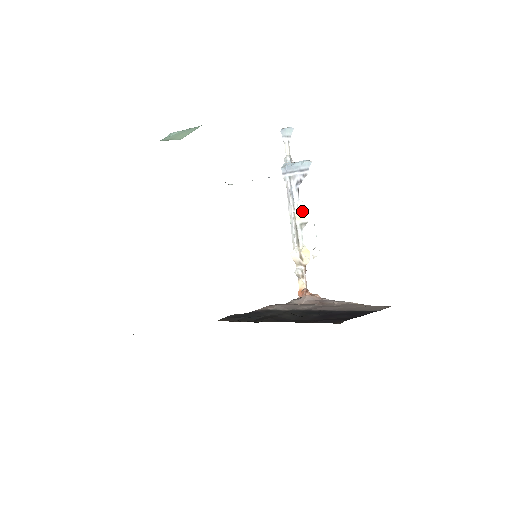
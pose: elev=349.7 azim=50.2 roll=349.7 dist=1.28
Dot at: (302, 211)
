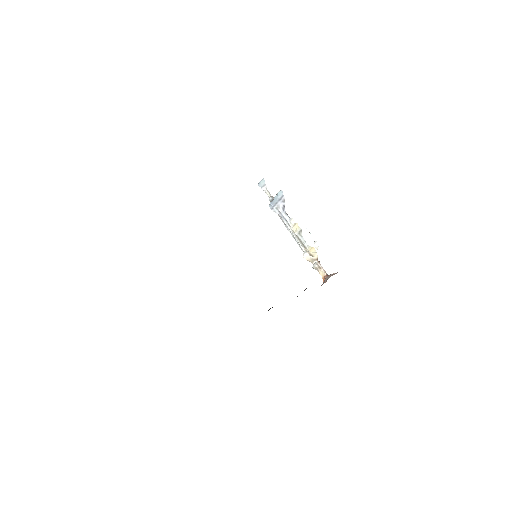
Dot at: (295, 224)
